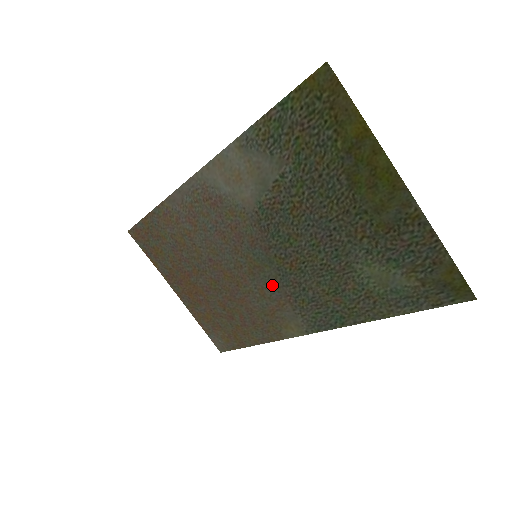
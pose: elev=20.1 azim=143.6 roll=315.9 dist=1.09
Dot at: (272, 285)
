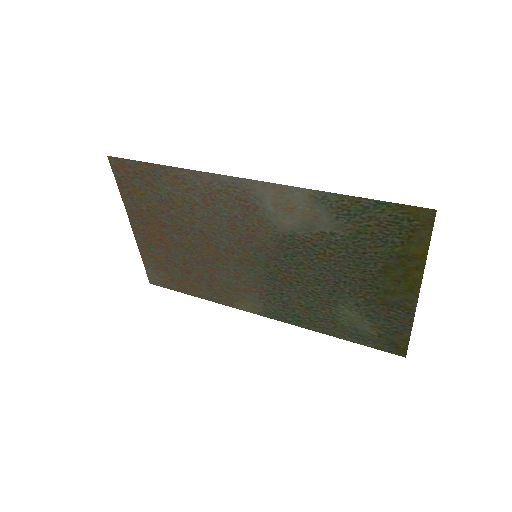
Dot at: (254, 277)
